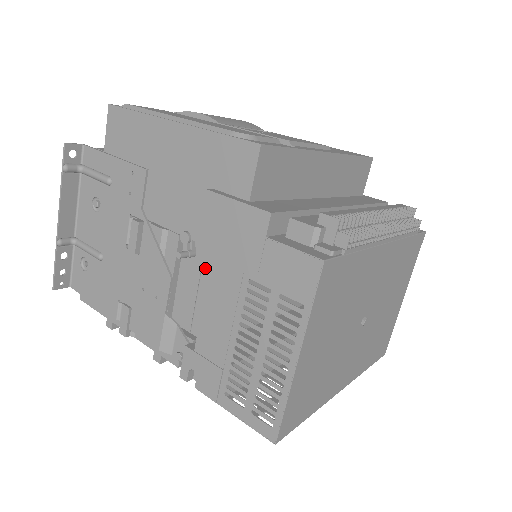
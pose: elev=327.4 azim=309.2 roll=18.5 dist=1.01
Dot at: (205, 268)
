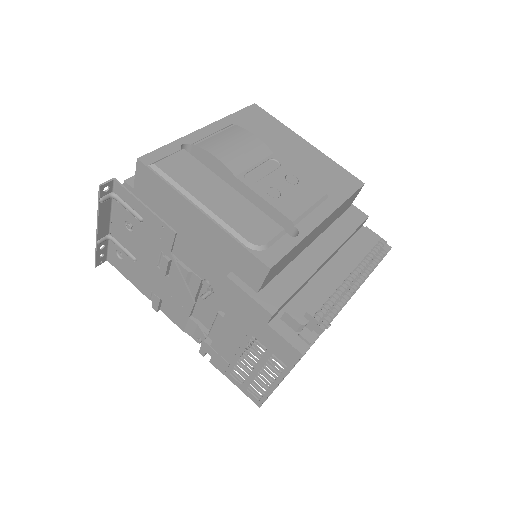
Dot at: occluded
